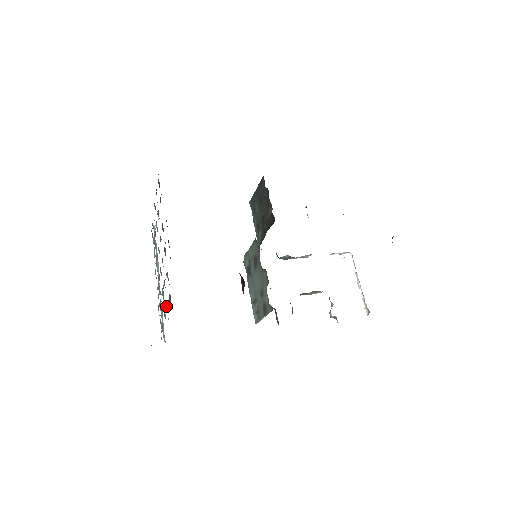
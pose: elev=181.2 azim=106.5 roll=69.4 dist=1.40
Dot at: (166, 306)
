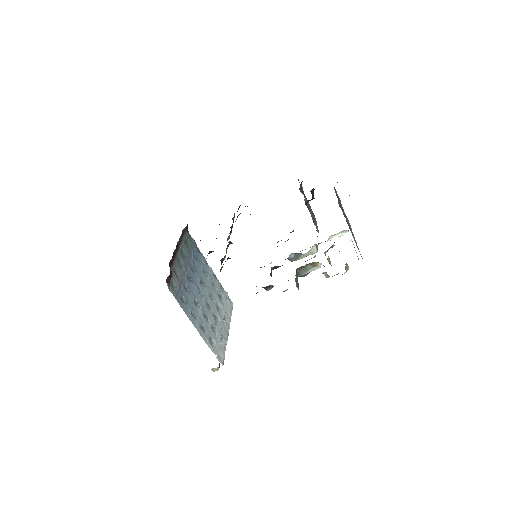
Dot at: (184, 300)
